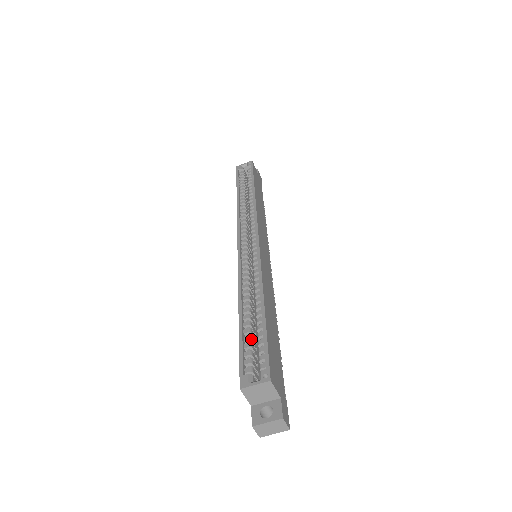
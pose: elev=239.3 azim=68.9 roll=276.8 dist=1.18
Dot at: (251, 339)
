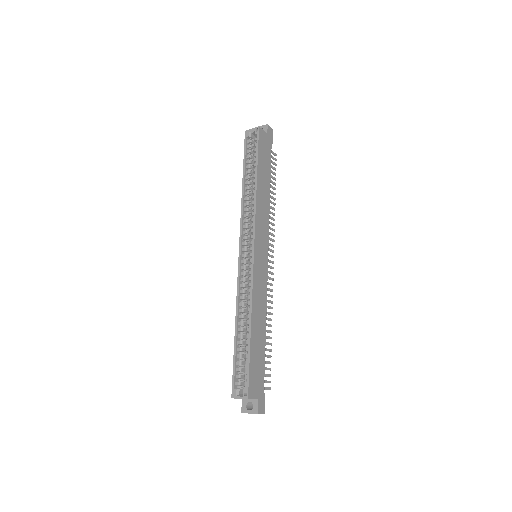
Dot at: (241, 357)
